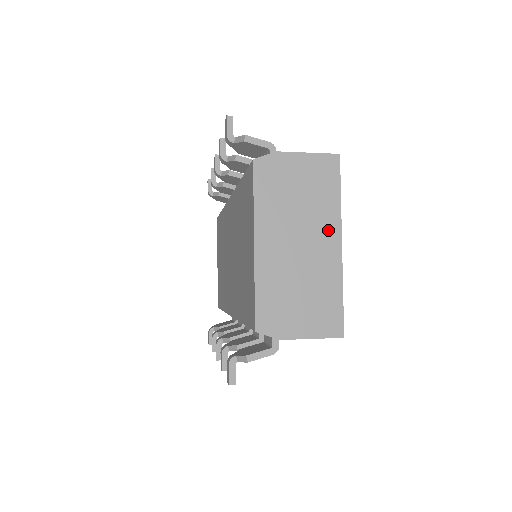
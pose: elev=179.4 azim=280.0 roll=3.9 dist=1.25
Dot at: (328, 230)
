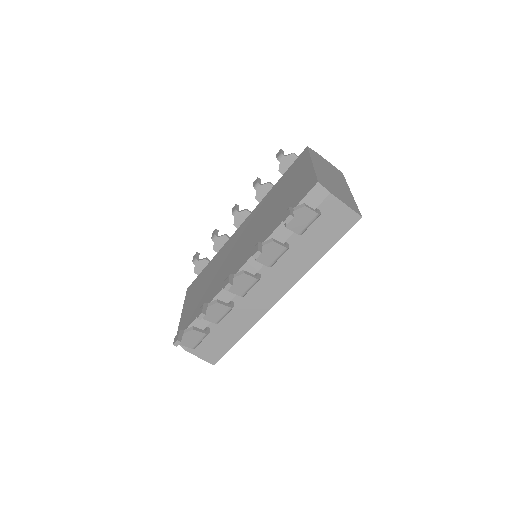
Dot at: (344, 184)
